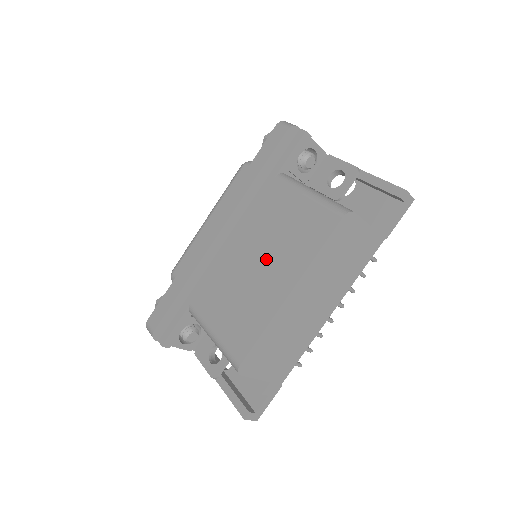
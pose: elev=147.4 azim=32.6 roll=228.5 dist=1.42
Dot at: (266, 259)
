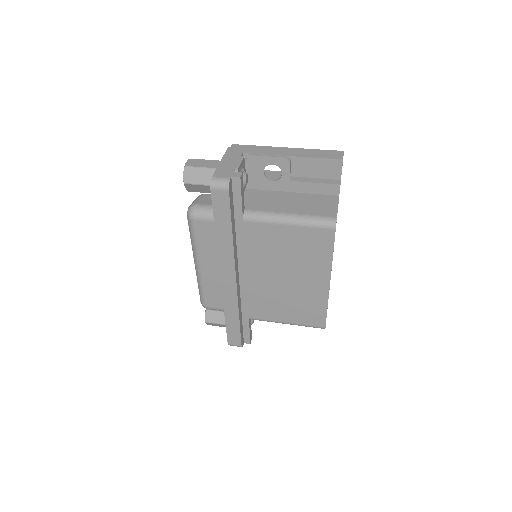
Dot at: (291, 273)
